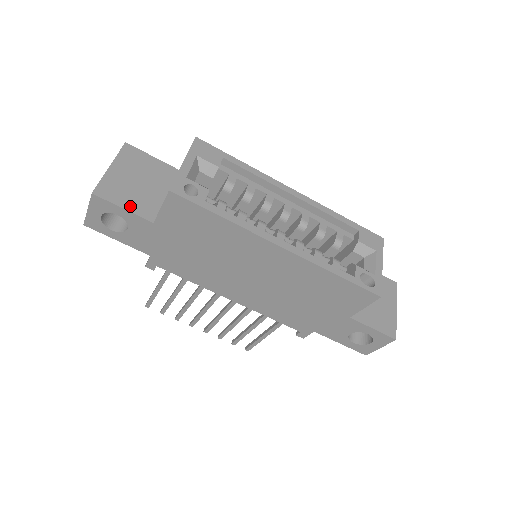
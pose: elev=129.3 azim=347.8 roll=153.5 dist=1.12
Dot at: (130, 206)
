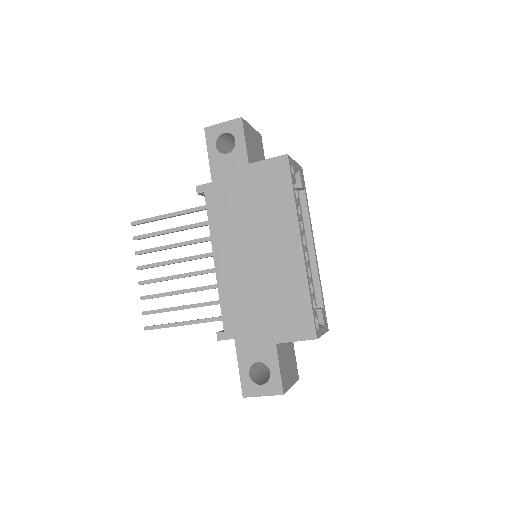
Dot at: (247, 145)
